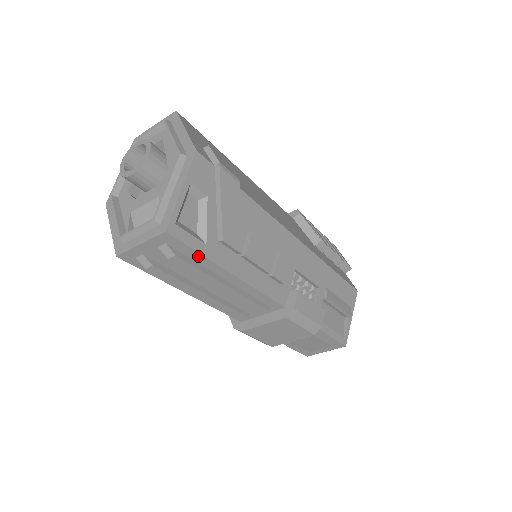
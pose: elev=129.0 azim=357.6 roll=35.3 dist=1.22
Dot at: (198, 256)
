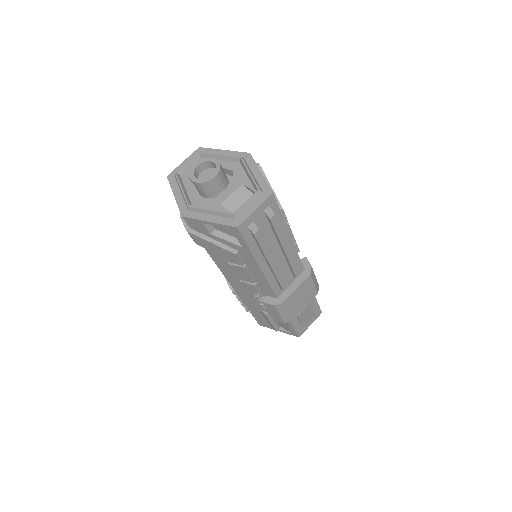
Dot at: (280, 217)
